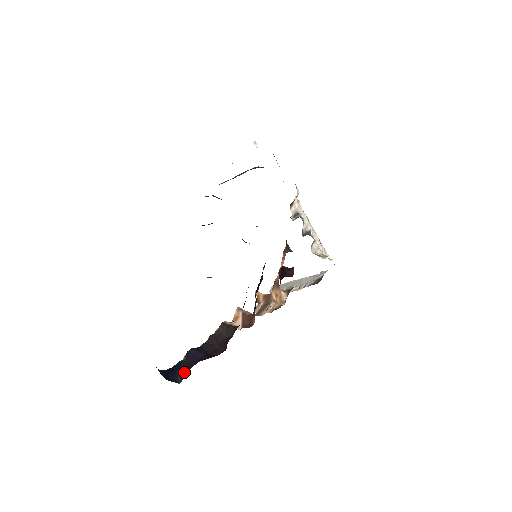
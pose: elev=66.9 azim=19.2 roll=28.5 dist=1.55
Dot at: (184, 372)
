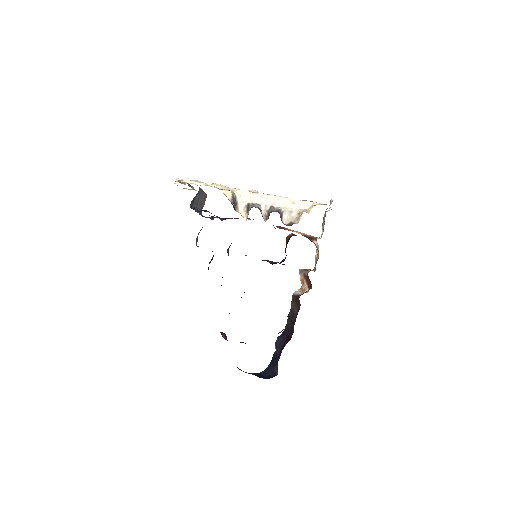
Dot at: (277, 364)
